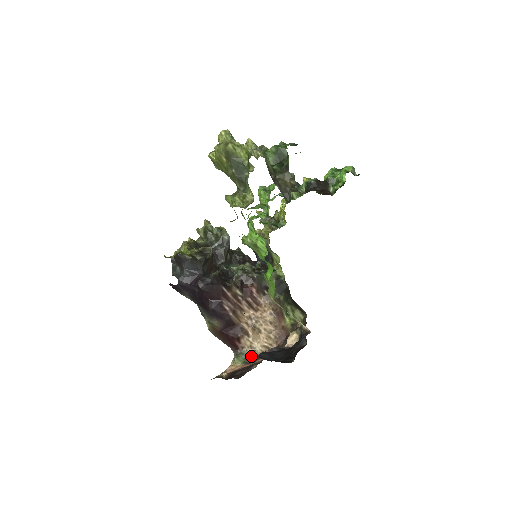
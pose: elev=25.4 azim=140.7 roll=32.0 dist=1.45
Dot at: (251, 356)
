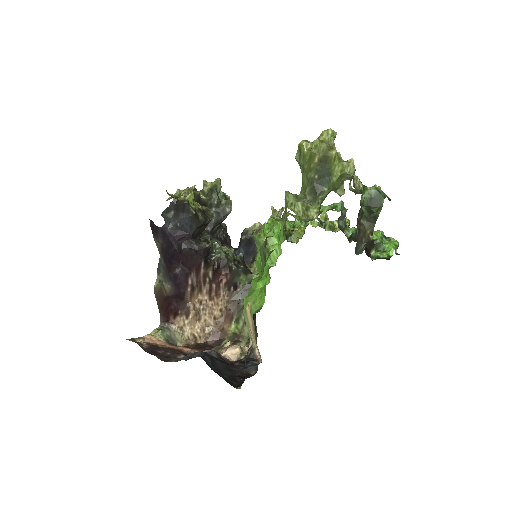
Dot at: (176, 337)
